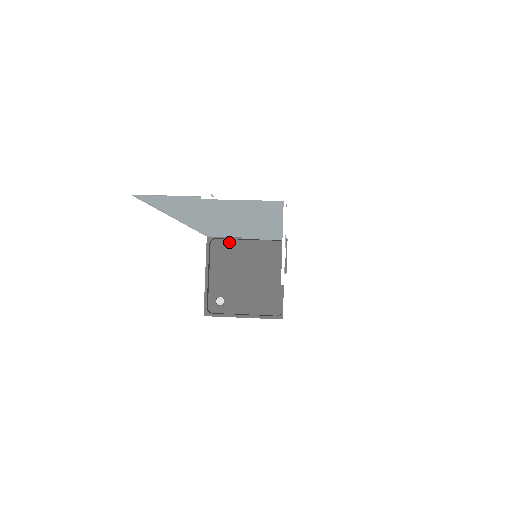
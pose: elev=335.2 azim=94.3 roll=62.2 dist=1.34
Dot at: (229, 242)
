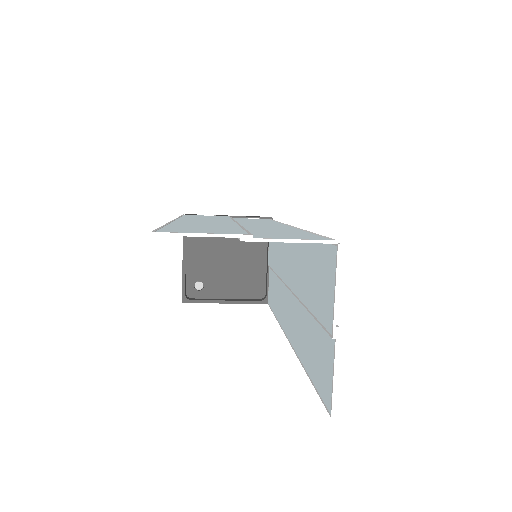
Dot at: occluded
